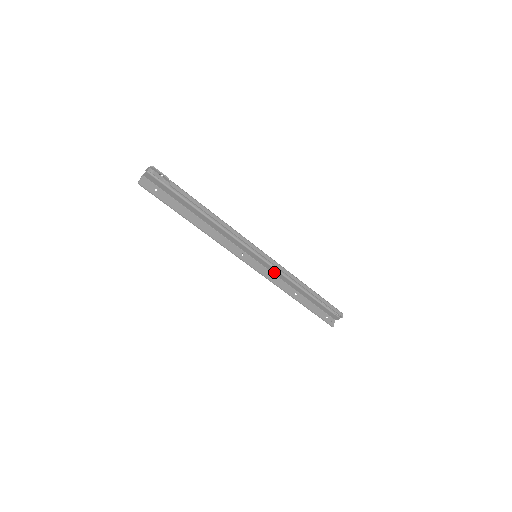
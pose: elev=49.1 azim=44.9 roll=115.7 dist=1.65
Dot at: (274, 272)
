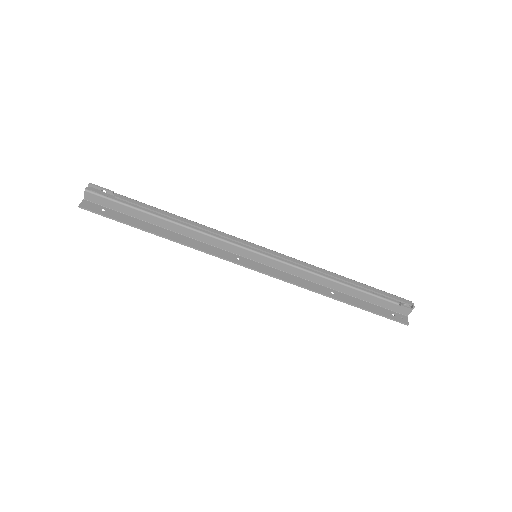
Dot at: (289, 271)
